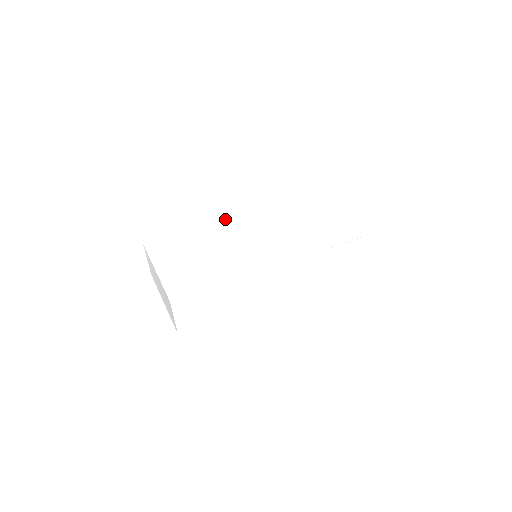
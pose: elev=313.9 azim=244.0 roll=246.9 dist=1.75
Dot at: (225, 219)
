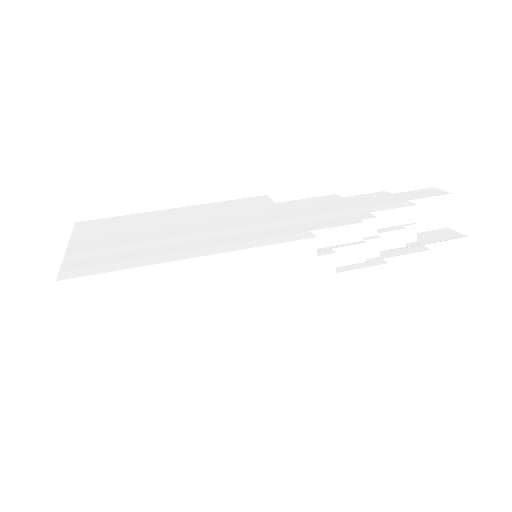
Dot at: (215, 203)
